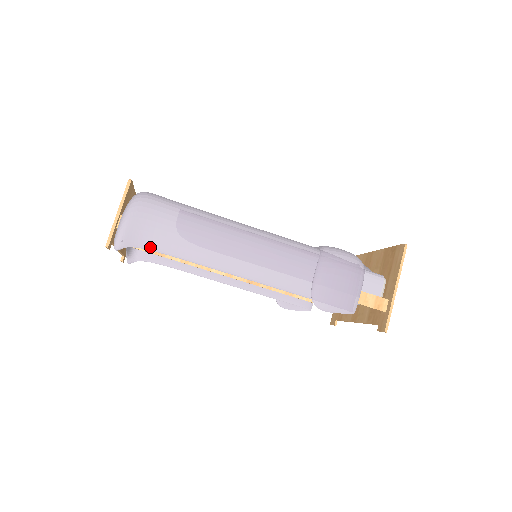
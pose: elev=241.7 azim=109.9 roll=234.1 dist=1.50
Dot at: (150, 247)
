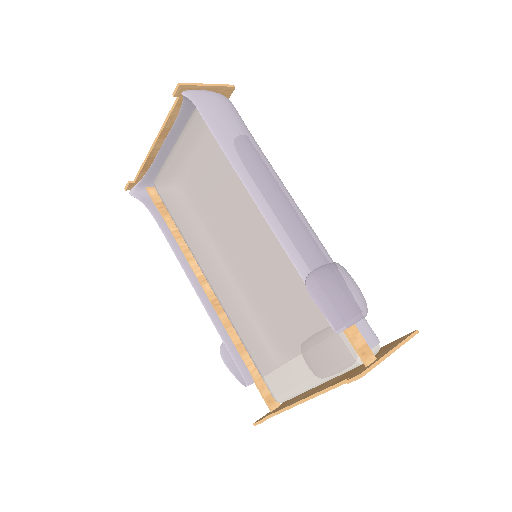
Dot at: (207, 120)
